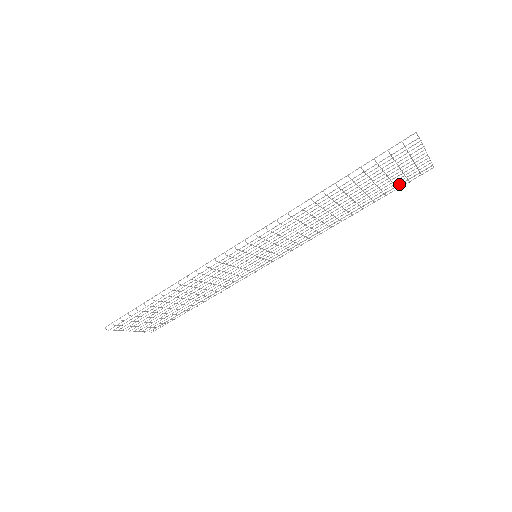
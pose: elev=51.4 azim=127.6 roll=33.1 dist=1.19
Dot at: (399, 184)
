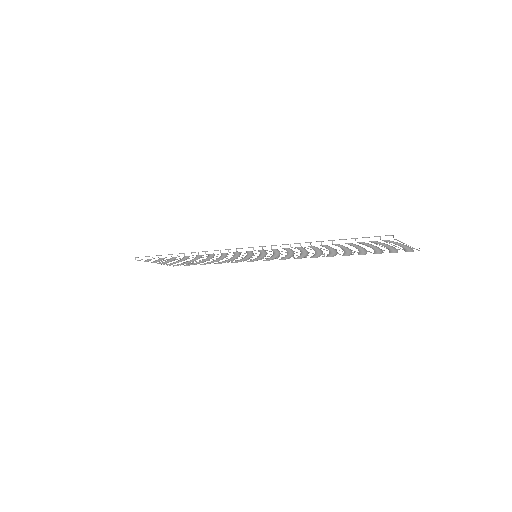
Dot at: occluded
